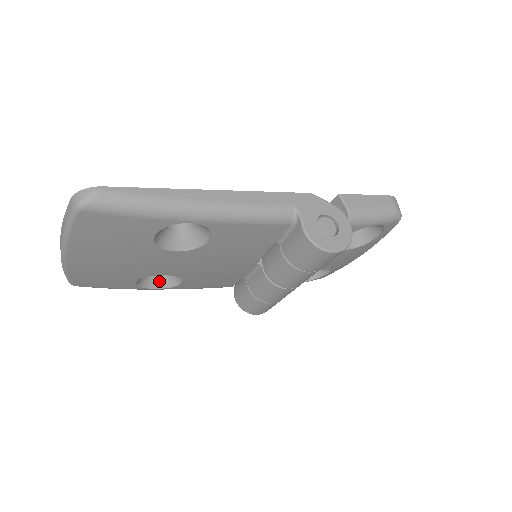
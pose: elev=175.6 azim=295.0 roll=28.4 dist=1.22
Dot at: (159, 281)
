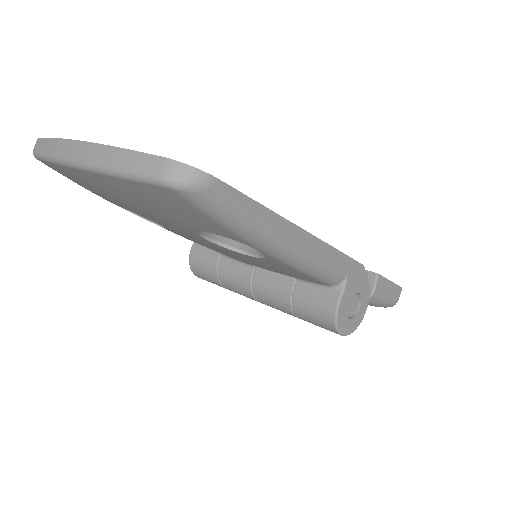
Dot at: occluded
